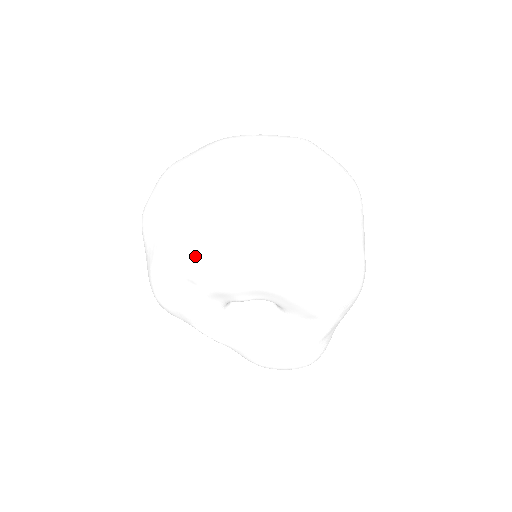
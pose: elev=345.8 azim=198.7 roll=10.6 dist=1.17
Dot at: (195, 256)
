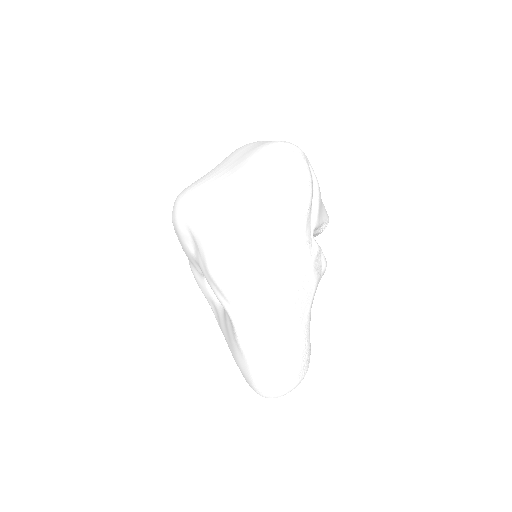
Dot at: occluded
